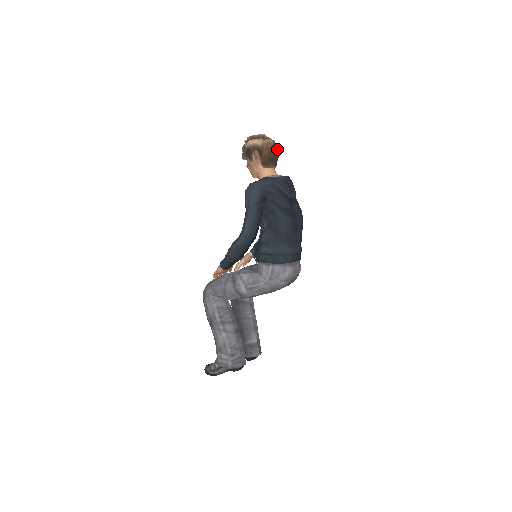
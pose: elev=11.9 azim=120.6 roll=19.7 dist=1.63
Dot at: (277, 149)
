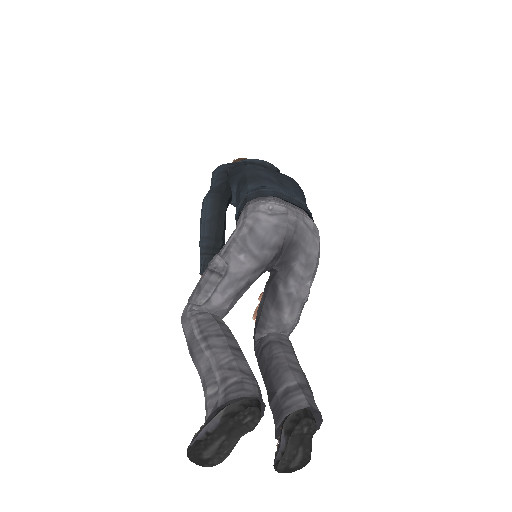
Dot at: occluded
